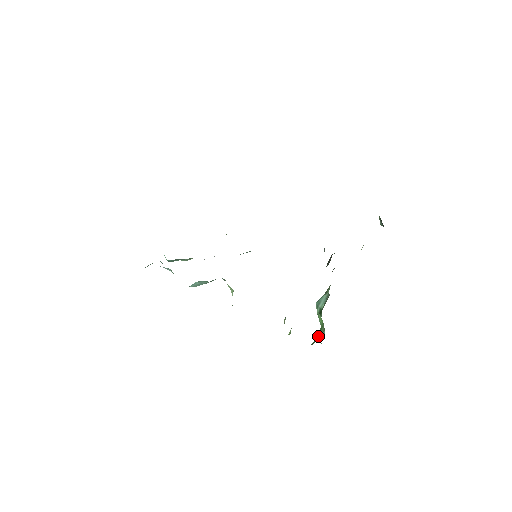
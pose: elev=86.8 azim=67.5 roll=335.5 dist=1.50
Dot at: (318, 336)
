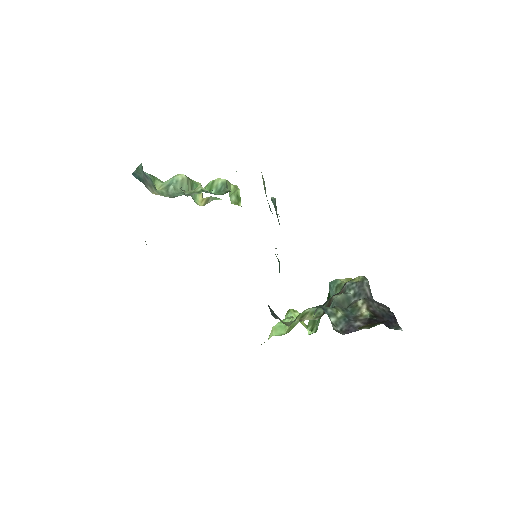
Dot at: occluded
